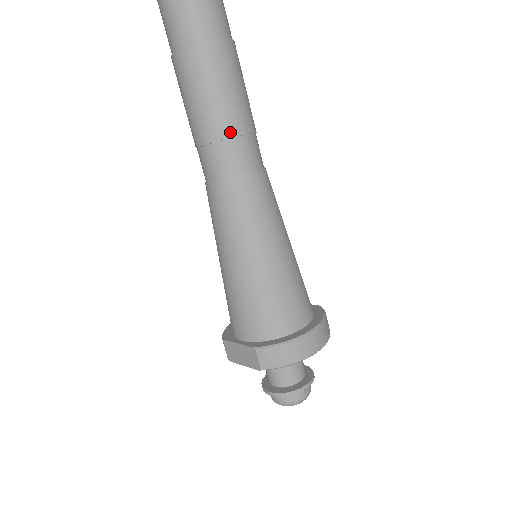
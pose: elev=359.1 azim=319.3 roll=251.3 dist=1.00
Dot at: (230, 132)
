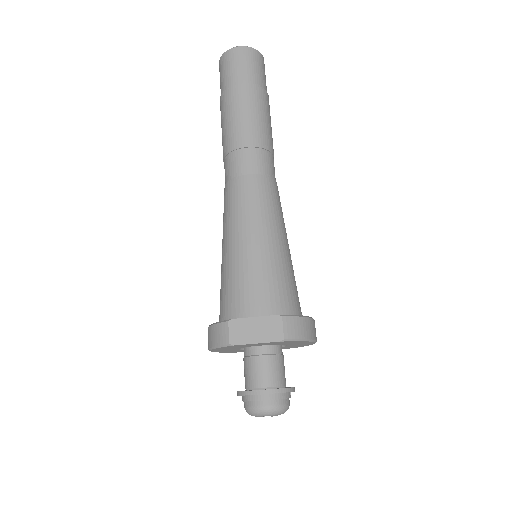
Dot at: (269, 147)
